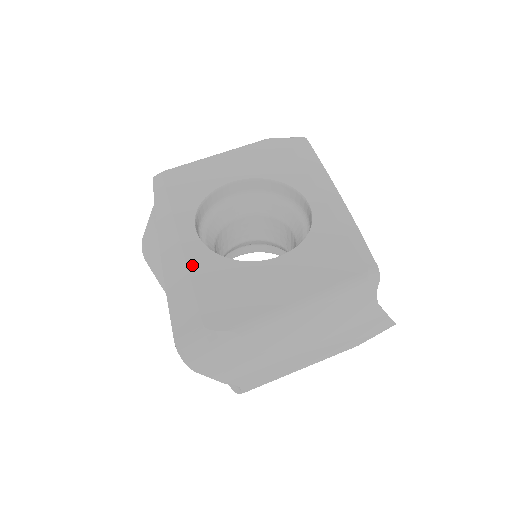
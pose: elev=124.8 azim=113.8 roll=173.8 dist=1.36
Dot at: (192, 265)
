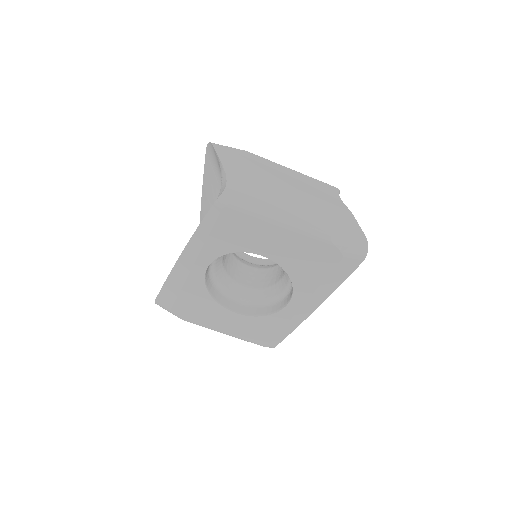
Dot at: (188, 284)
